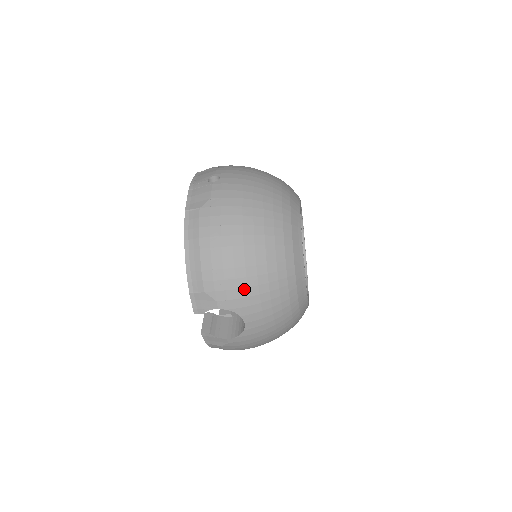
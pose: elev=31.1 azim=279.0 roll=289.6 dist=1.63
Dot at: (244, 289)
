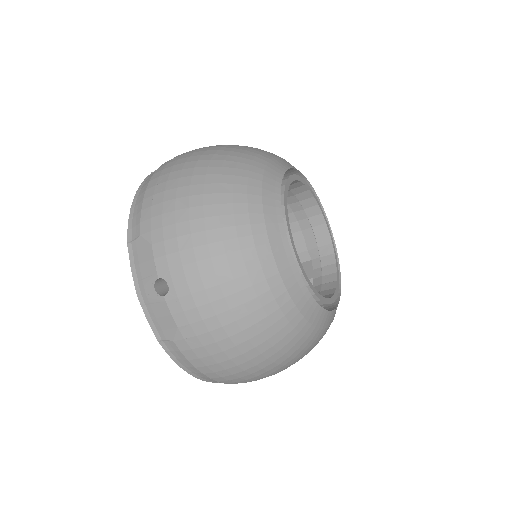
Dot at: (271, 373)
